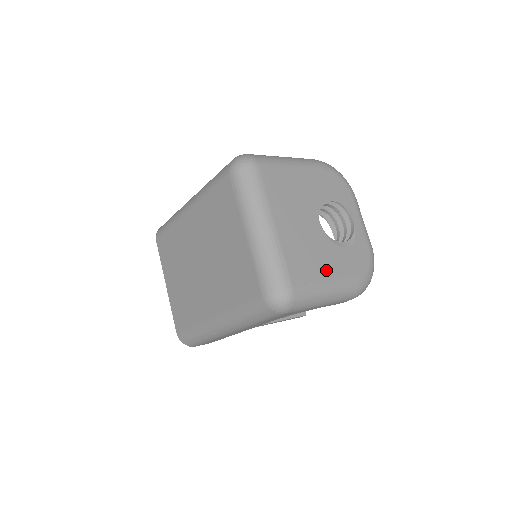
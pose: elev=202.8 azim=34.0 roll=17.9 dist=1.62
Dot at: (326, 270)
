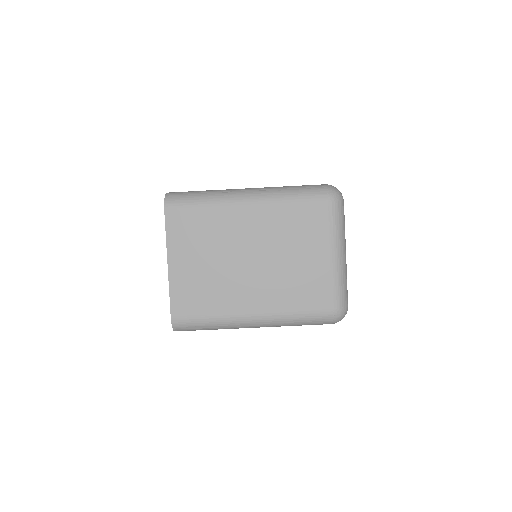
Dot at: occluded
